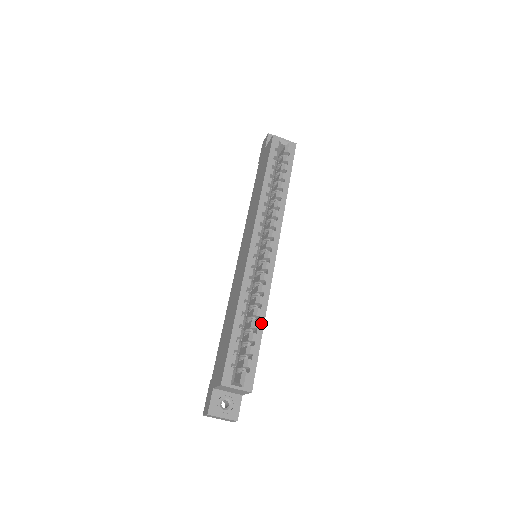
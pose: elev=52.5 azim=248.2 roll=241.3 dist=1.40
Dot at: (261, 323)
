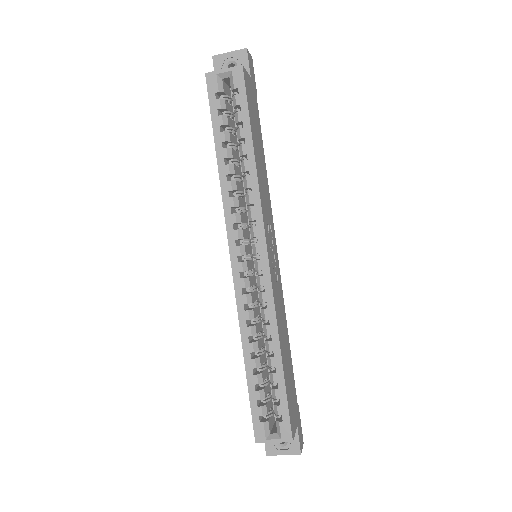
Dot at: (277, 358)
